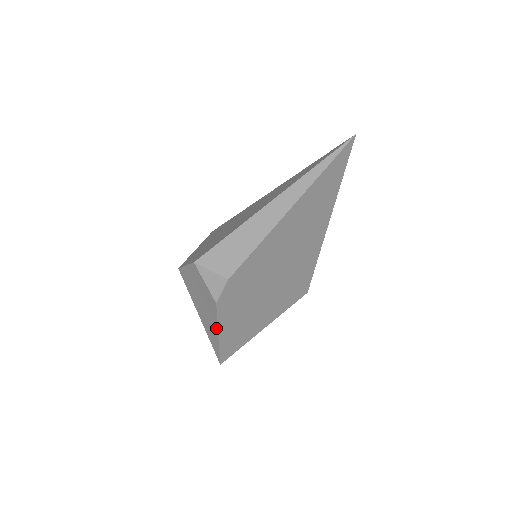
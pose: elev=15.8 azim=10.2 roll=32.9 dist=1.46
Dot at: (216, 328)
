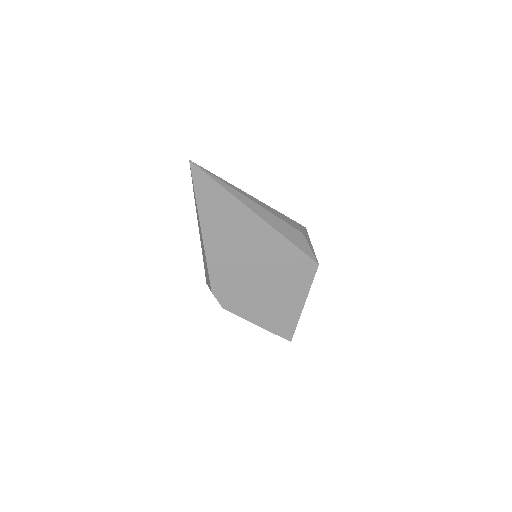
Dot at: (250, 321)
